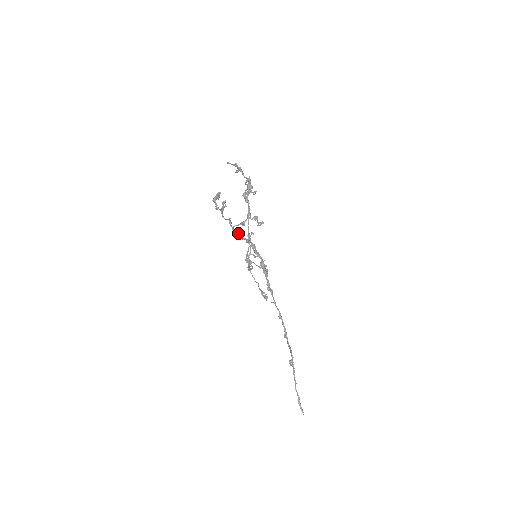
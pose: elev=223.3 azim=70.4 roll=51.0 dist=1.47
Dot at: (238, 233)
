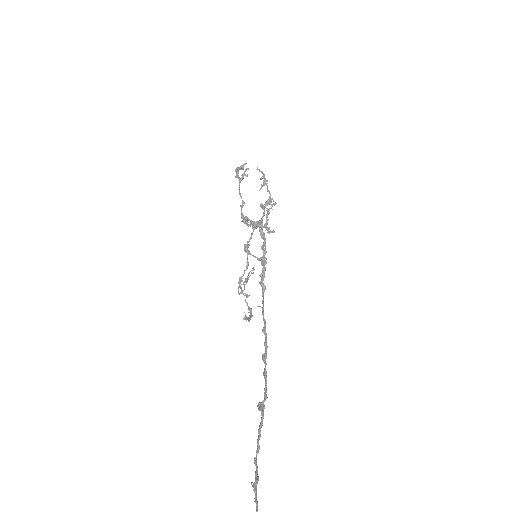
Dot at: (246, 218)
